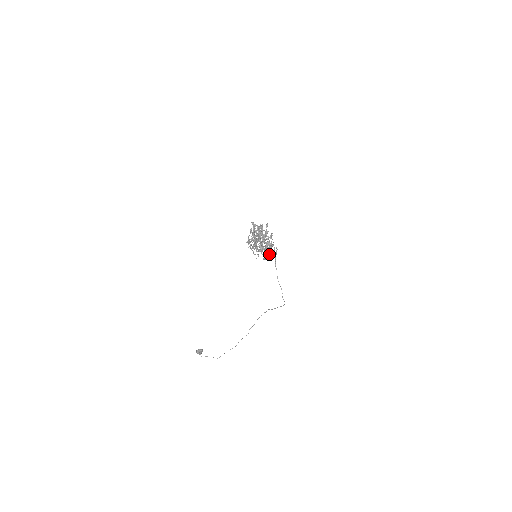
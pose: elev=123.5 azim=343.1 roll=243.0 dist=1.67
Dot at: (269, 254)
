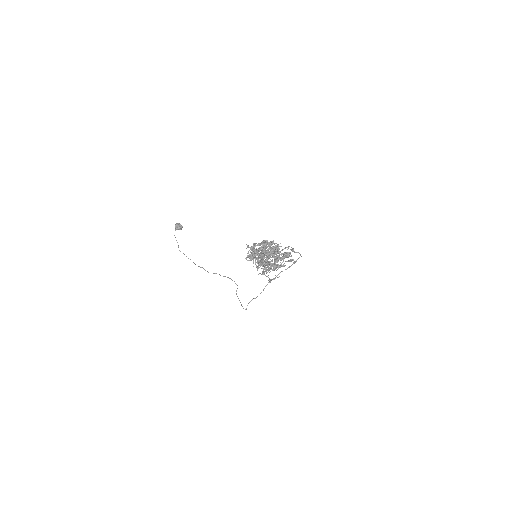
Dot at: occluded
